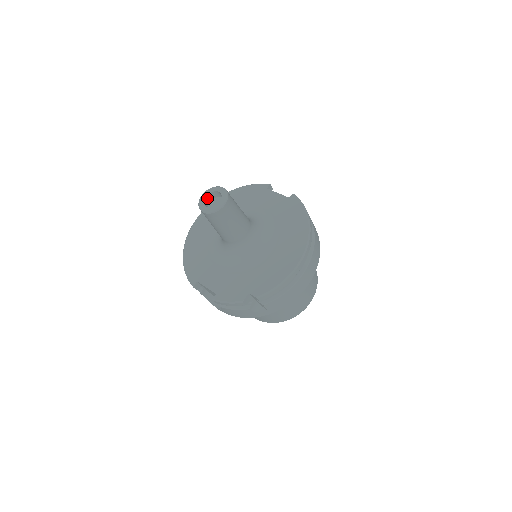
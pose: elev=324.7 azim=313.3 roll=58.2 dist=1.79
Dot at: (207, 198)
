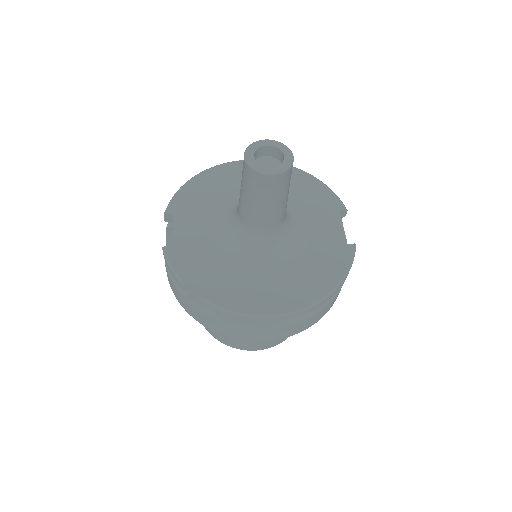
Dot at: (267, 148)
